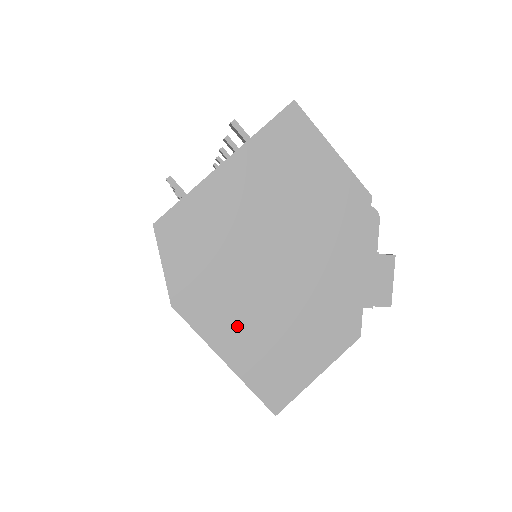
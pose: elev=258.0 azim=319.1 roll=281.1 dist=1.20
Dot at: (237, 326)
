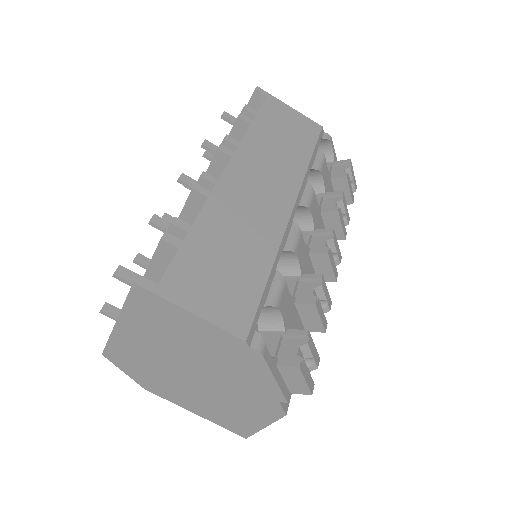
Dot at: (191, 401)
